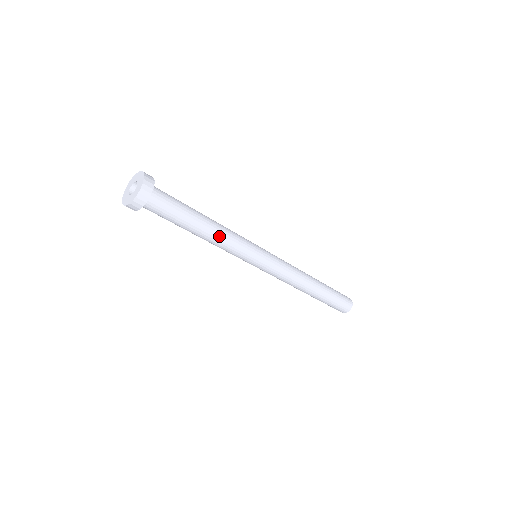
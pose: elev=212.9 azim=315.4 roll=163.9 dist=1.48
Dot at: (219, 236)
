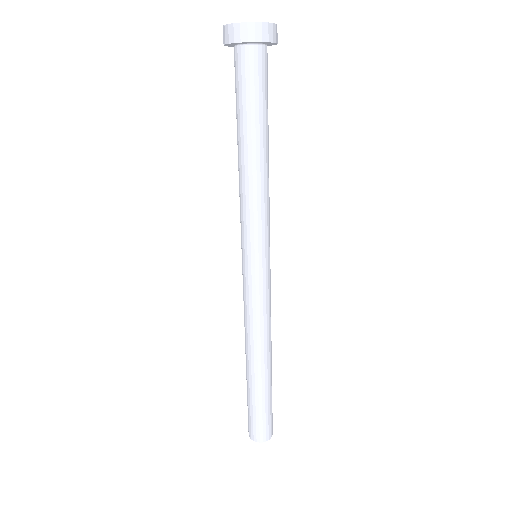
Dot at: (268, 177)
